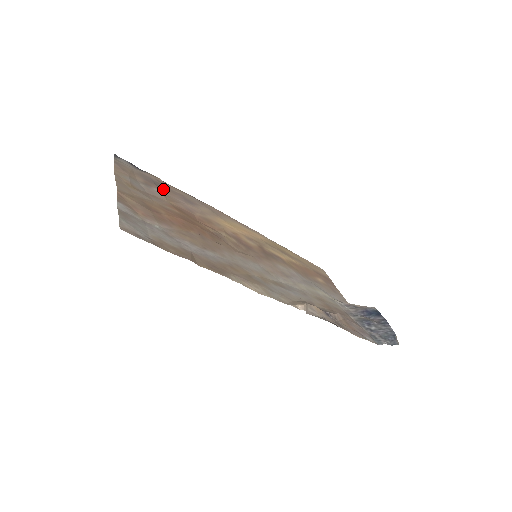
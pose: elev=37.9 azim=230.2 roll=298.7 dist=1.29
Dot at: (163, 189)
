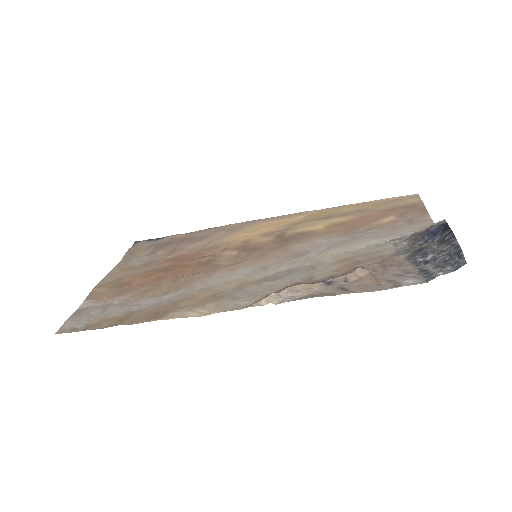
Dot at: (172, 245)
